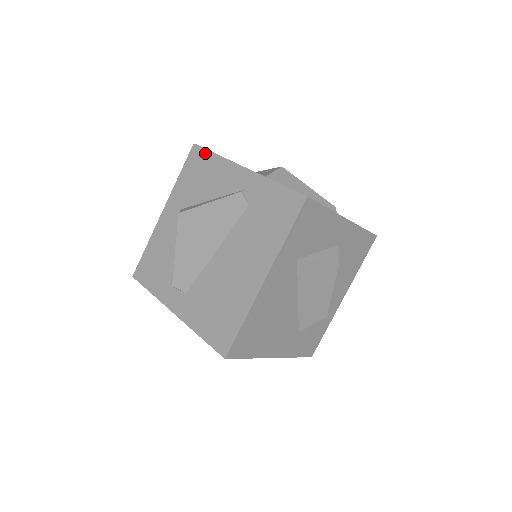
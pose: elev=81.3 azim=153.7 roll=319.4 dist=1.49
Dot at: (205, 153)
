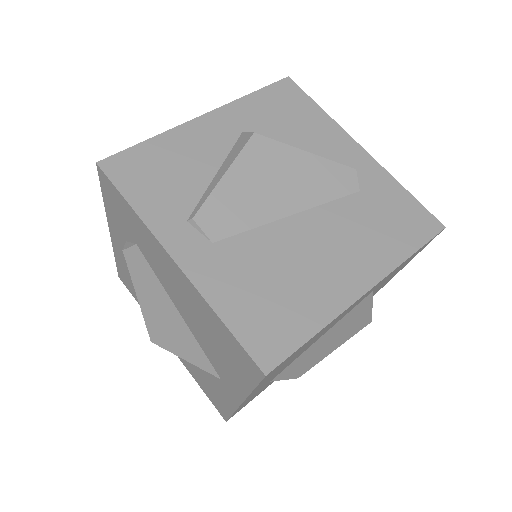
Dot at: (305, 97)
